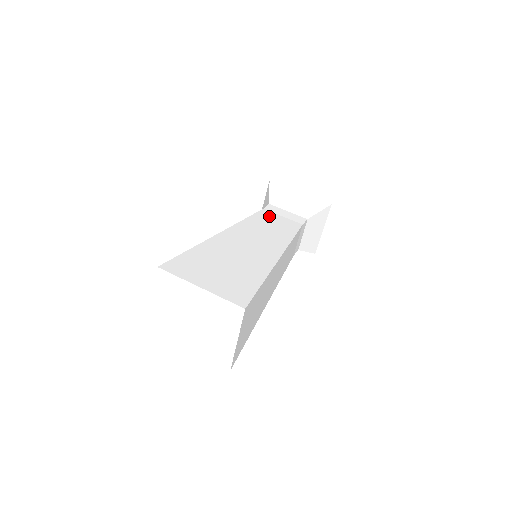
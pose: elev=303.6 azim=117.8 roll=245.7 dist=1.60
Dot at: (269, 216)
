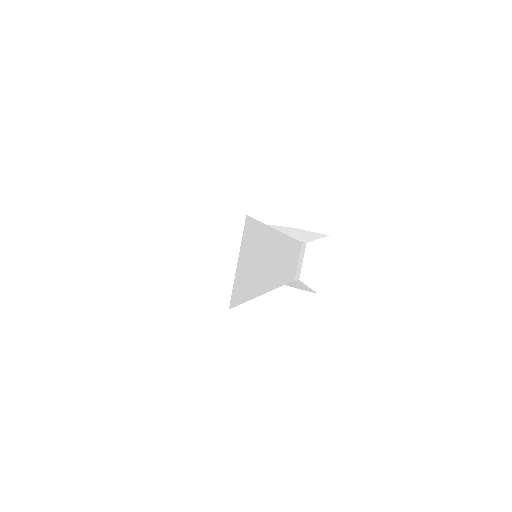
Dot at: occluded
